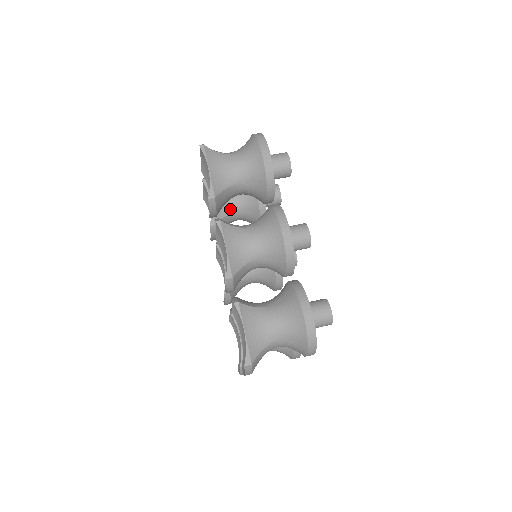
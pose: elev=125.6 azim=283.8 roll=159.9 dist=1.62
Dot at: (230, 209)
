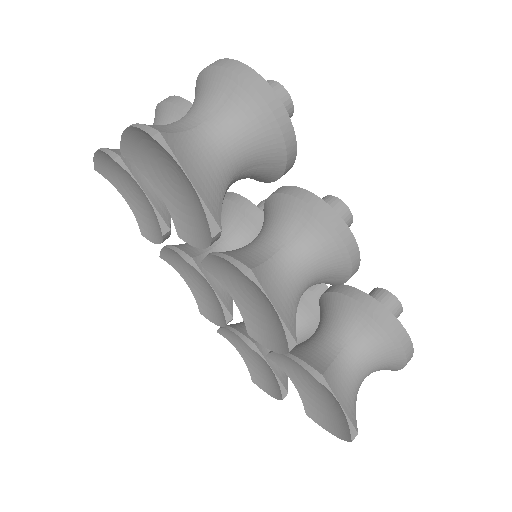
Dot at: occluded
